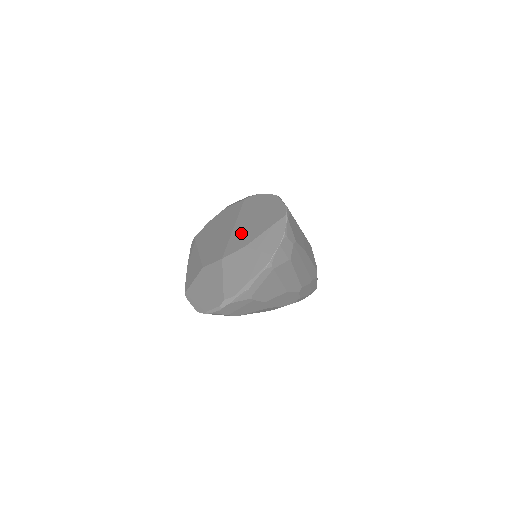
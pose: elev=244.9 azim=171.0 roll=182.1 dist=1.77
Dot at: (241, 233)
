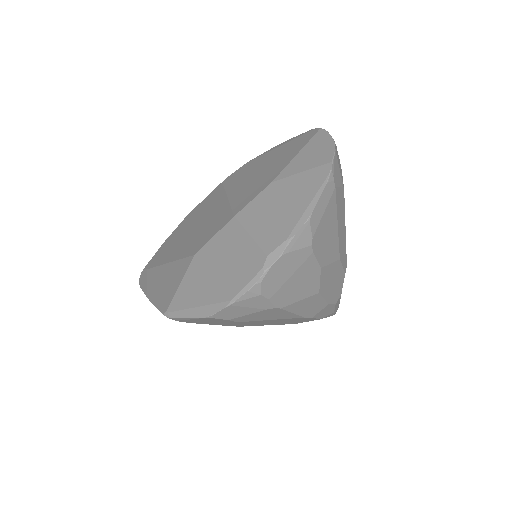
Dot at: (249, 186)
